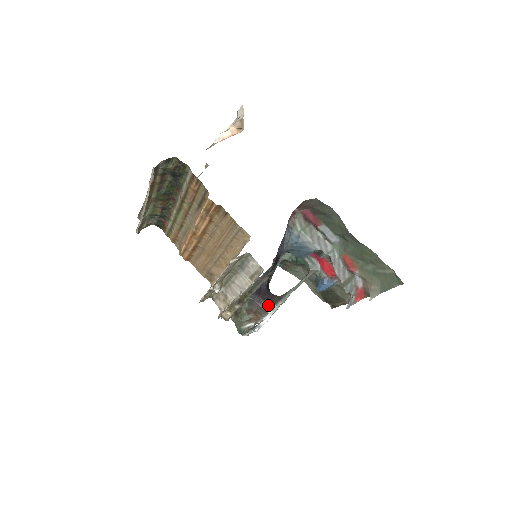
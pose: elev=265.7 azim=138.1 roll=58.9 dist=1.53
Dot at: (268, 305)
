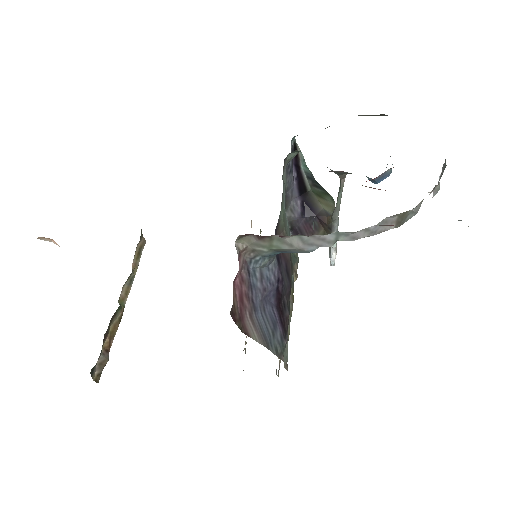
Dot at: occluded
